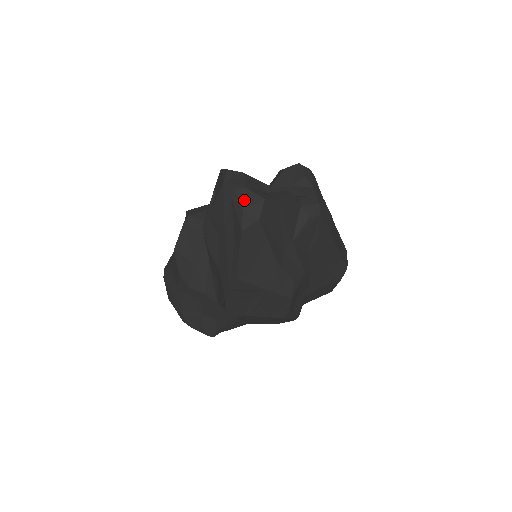
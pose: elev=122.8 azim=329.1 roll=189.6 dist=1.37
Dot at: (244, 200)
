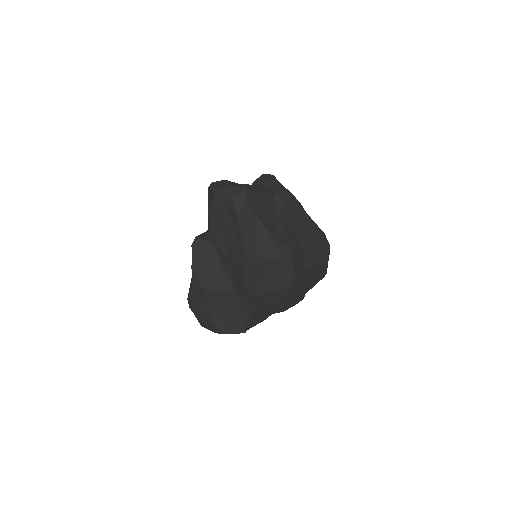
Dot at: (232, 192)
